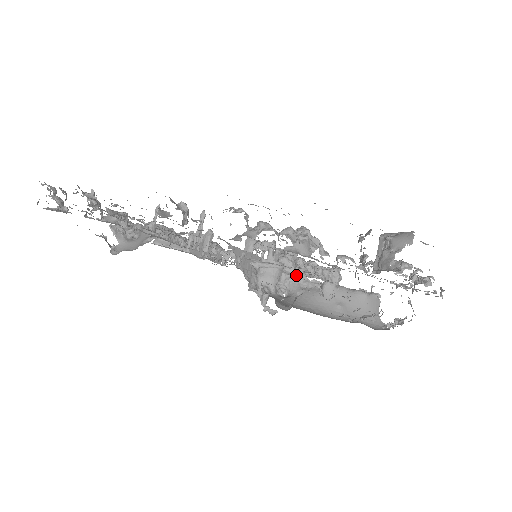
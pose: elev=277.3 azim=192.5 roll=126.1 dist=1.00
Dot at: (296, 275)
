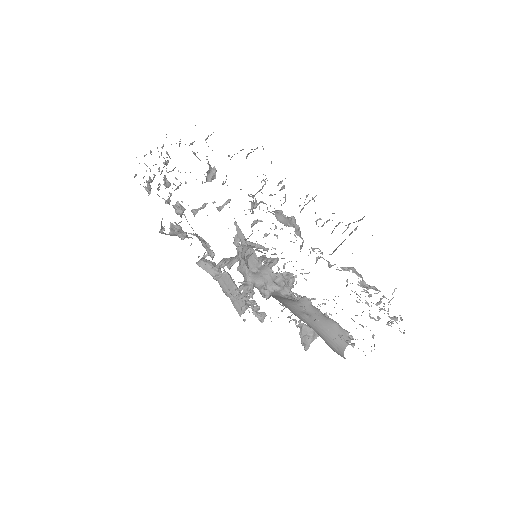
Dot at: (283, 288)
